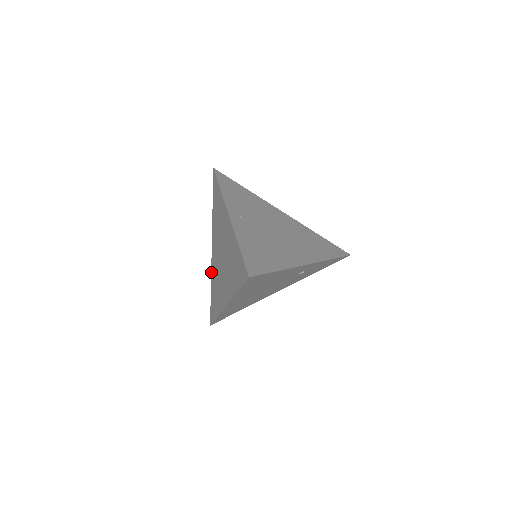
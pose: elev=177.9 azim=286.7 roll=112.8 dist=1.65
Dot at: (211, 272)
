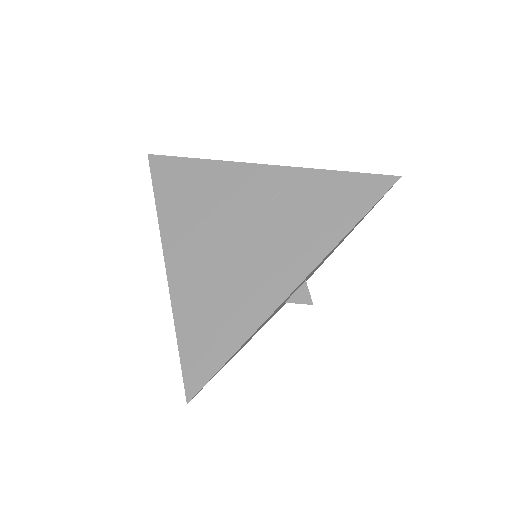
Dot at: occluded
